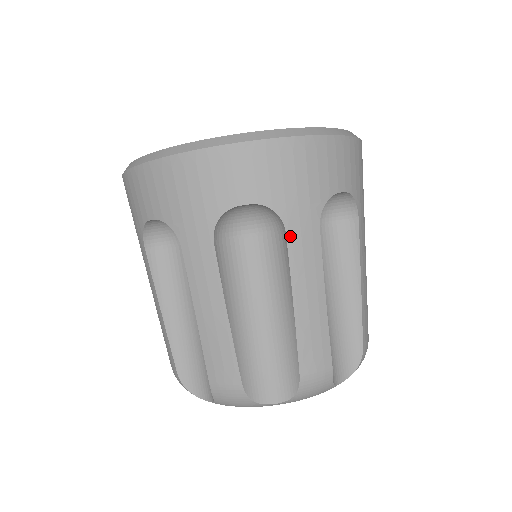
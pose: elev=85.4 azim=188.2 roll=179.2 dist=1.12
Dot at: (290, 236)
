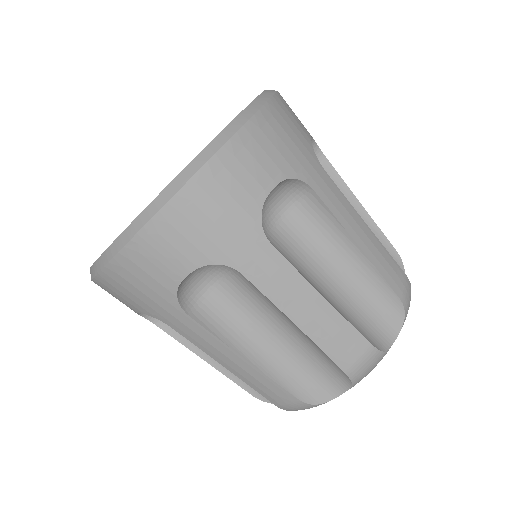
Dot at: (247, 273)
